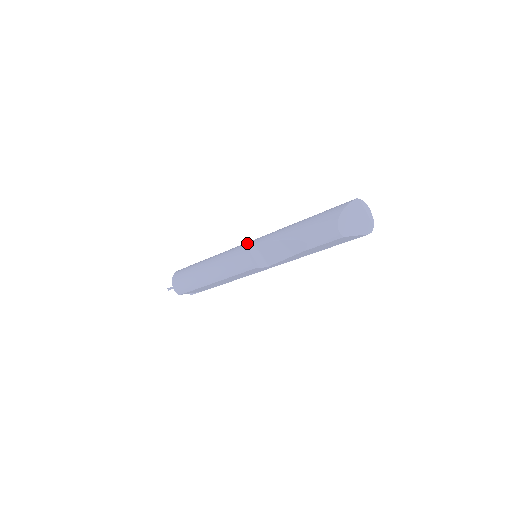
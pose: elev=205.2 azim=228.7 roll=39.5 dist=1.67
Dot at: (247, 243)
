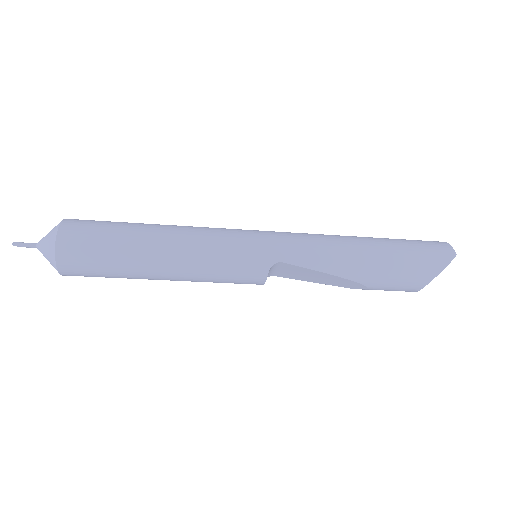
Dot at: (261, 249)
